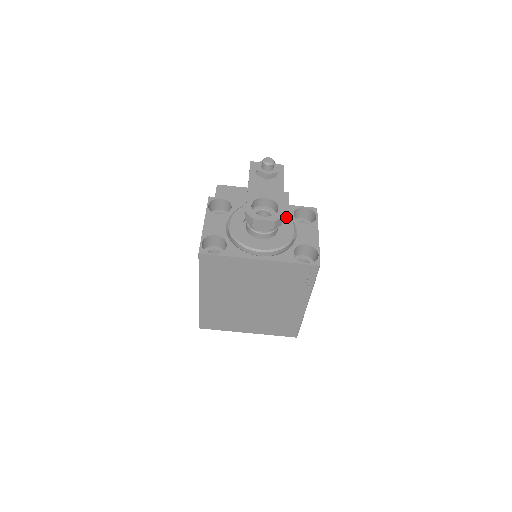
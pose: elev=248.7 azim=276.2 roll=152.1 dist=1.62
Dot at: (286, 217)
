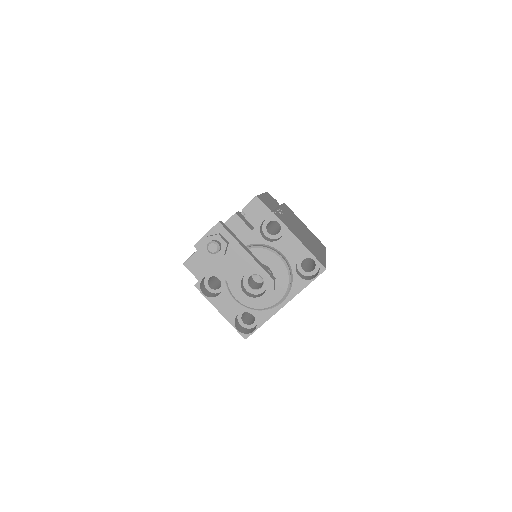
Dot at: (264, 253)
